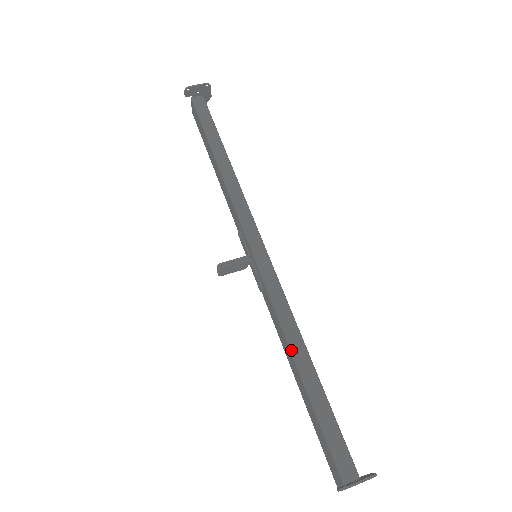
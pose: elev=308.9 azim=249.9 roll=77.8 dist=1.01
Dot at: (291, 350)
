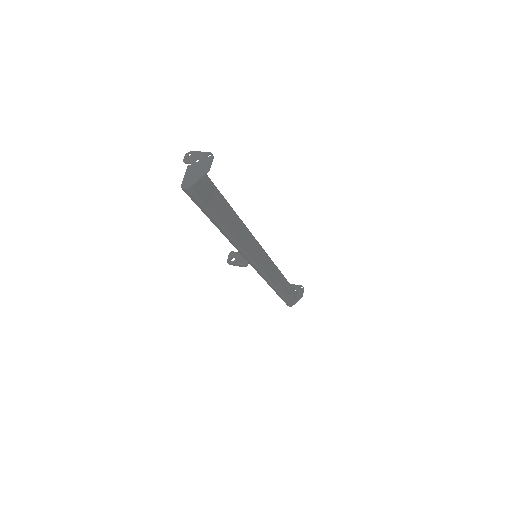
Dot at: occluded
